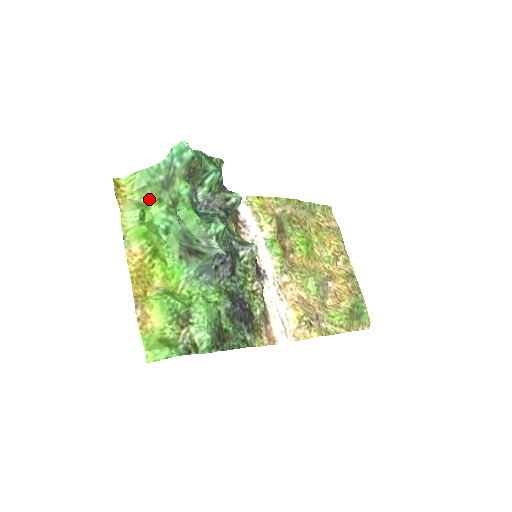
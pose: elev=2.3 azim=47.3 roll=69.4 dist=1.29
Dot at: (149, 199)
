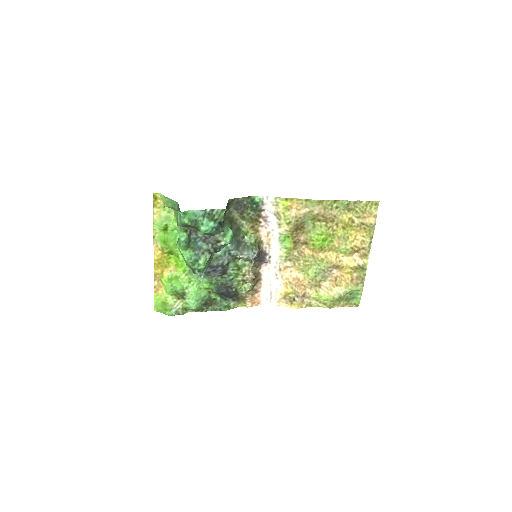
Dot at: (174, 214)
